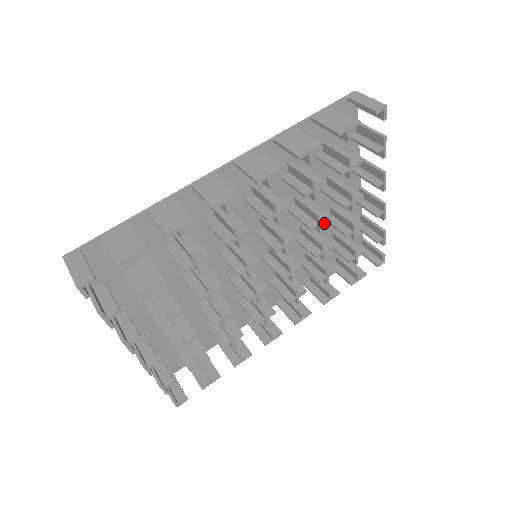
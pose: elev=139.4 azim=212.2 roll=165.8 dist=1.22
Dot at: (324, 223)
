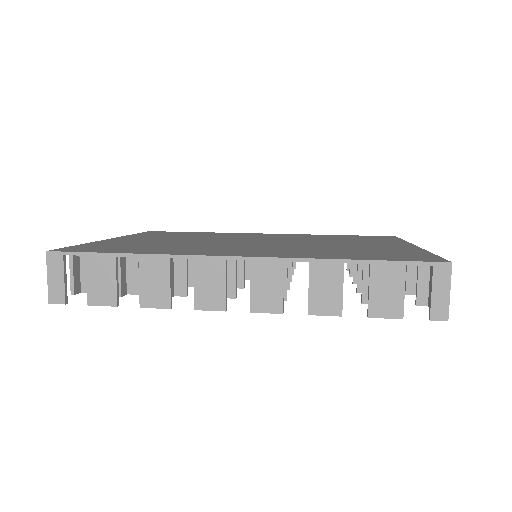
Dot at: occluded
